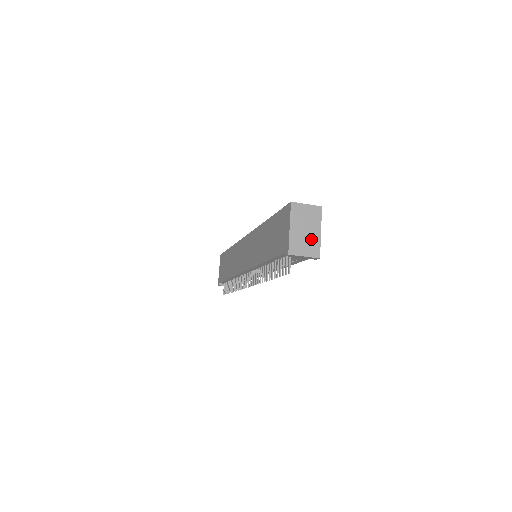
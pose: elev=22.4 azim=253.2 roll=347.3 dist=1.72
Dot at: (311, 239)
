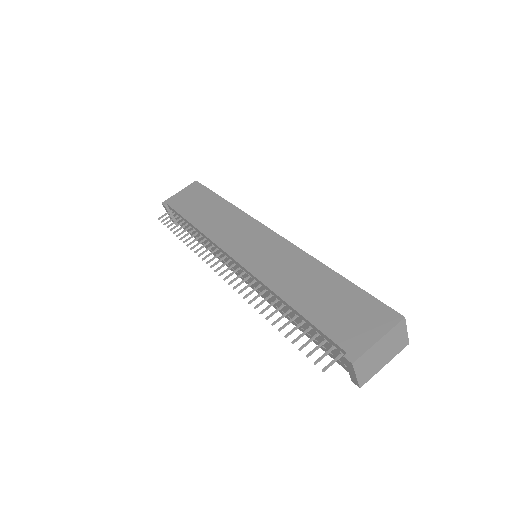
Dot at: (375, 365)
